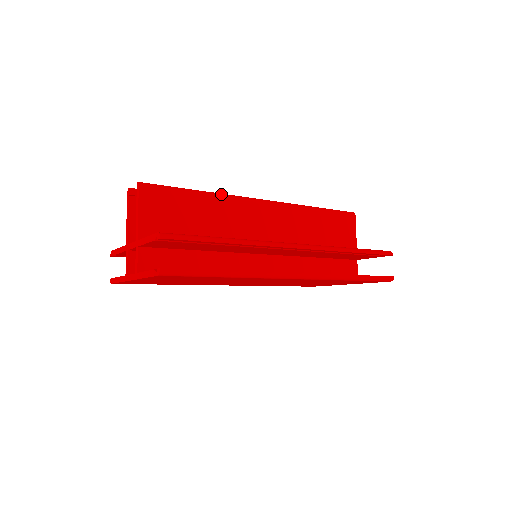
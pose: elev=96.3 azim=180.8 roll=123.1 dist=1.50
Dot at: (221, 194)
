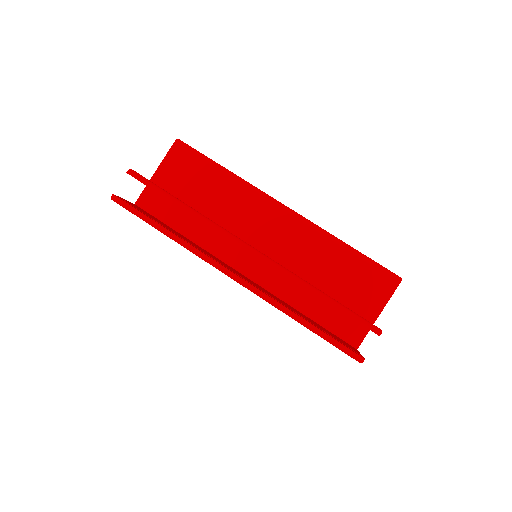
Dot at: (244, 181)
